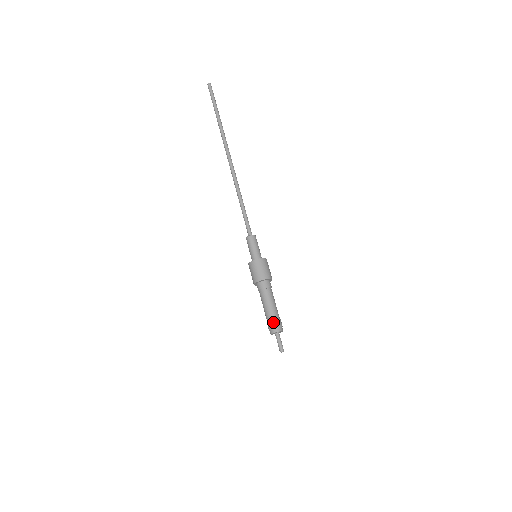
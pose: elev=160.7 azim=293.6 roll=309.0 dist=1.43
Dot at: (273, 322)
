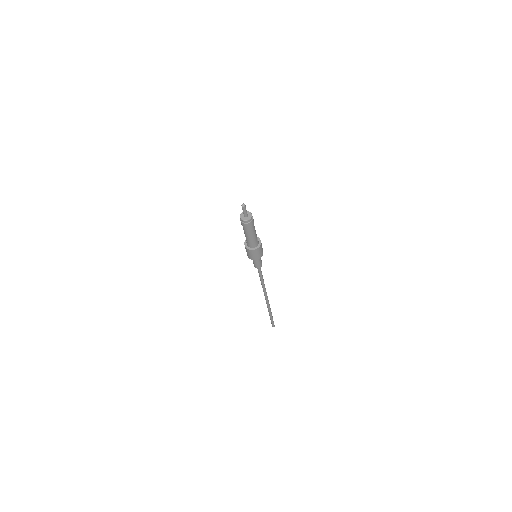
Dot at: occluded
